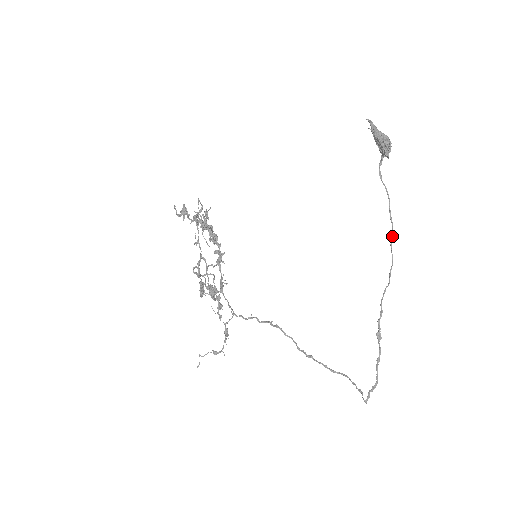
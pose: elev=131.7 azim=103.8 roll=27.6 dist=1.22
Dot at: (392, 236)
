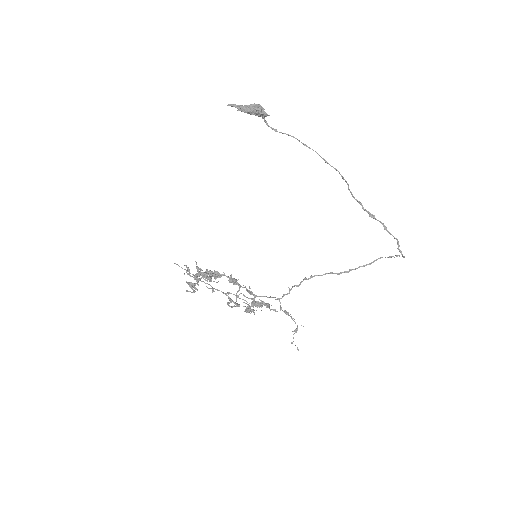
Dot at: (321, 157)
